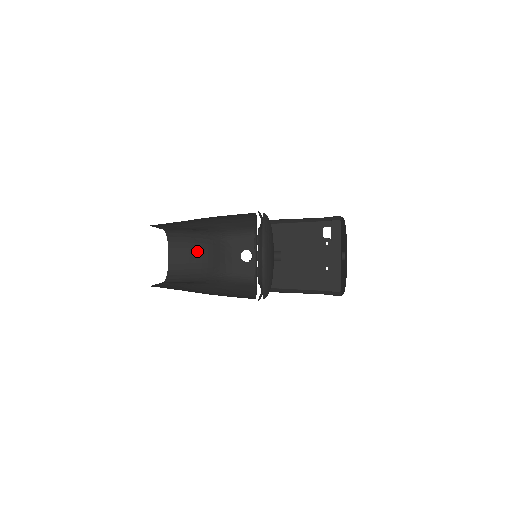
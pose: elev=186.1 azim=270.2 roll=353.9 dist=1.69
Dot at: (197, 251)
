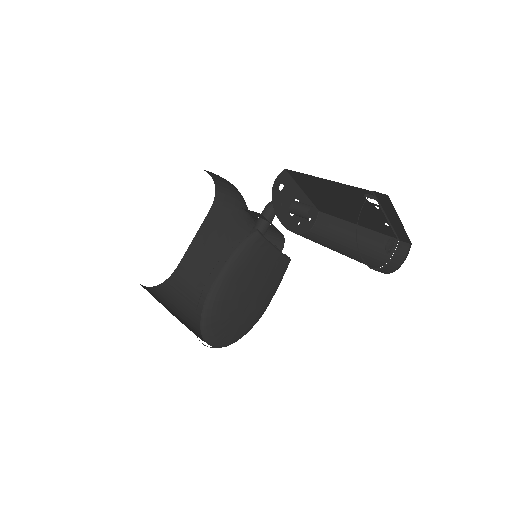
Dot at: occluded
